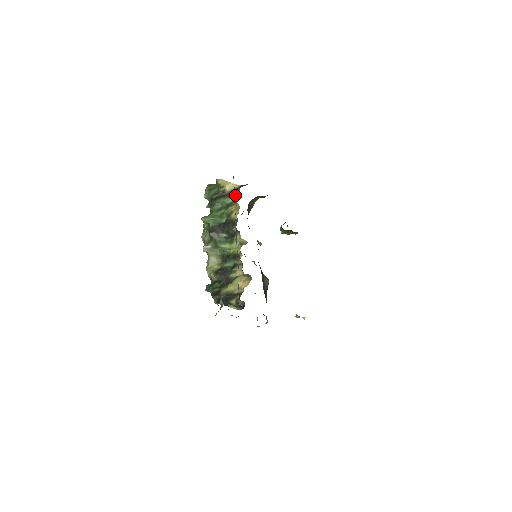
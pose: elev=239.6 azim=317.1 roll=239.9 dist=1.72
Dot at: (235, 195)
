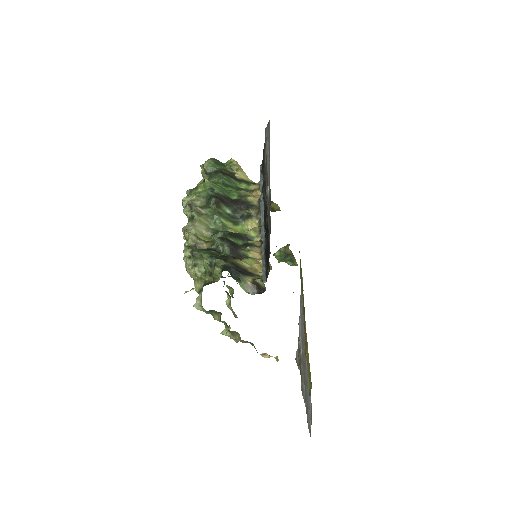
Dot at: (250, 185)
